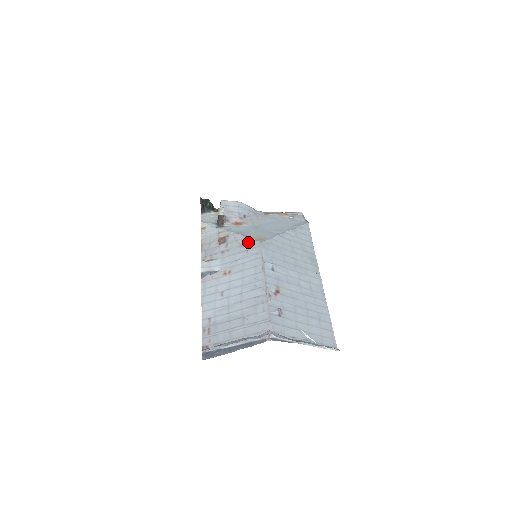
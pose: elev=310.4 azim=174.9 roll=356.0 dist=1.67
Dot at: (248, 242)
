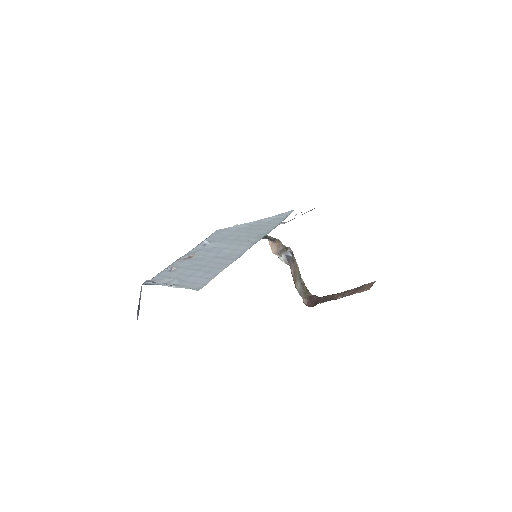
Dot at: occluded
